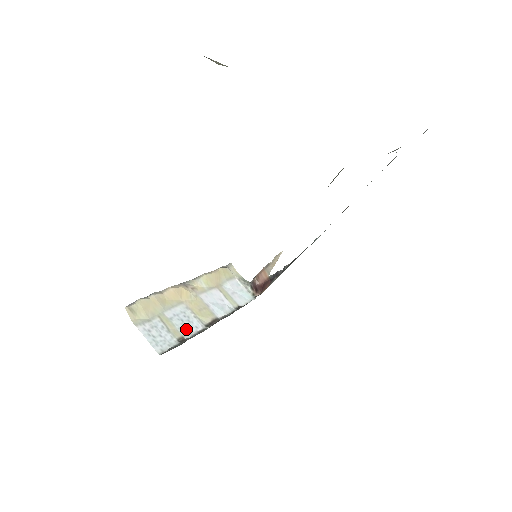
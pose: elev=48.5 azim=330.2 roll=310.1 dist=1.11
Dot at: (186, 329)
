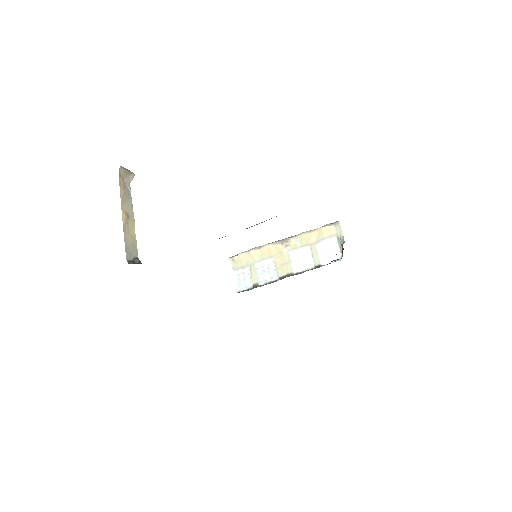
Dot at: (263, 278)
